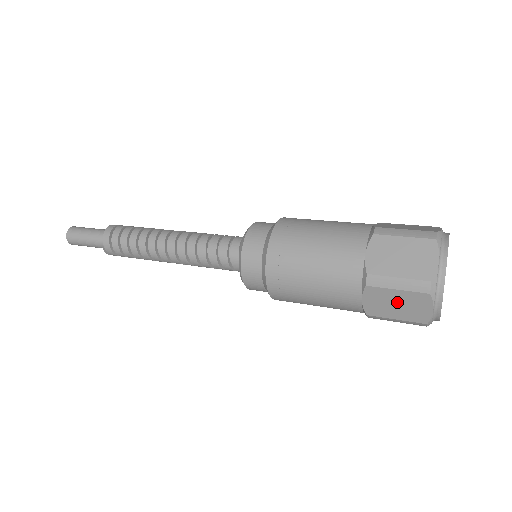
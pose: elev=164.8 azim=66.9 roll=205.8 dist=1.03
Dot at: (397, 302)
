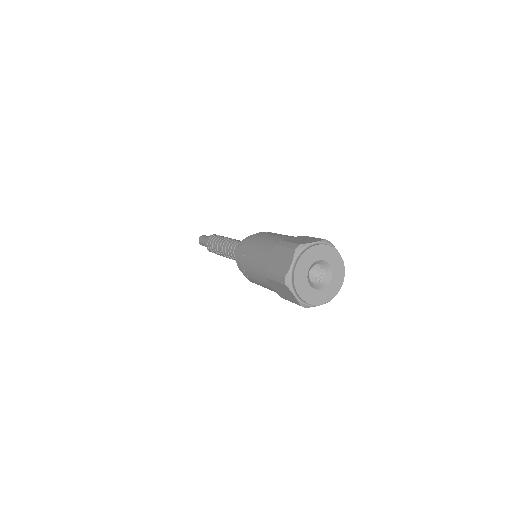
Dot at: (282, 290)
